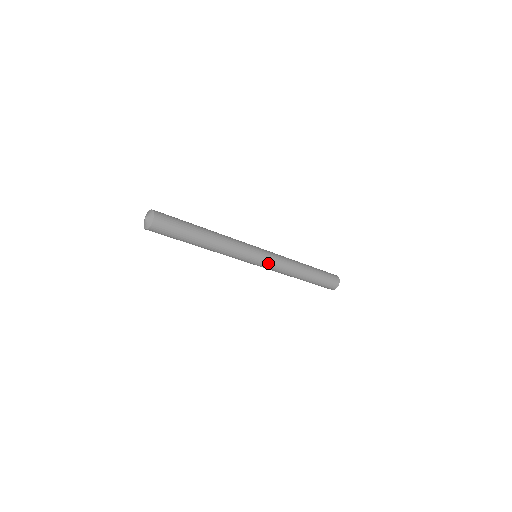
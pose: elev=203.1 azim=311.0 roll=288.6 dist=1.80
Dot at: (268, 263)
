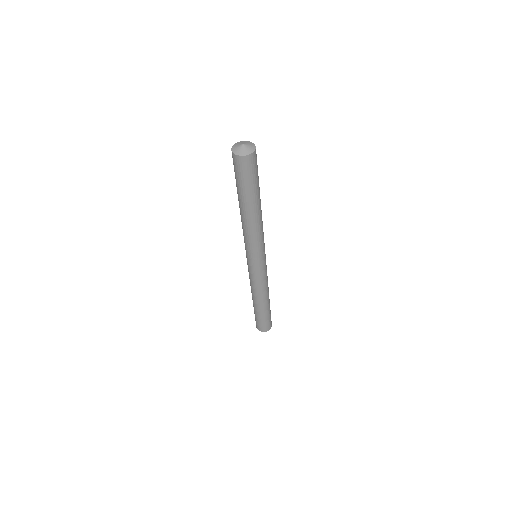
Dot at: (258, 271)
